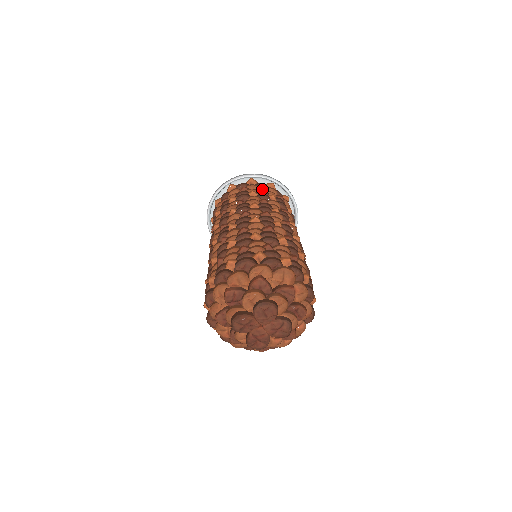
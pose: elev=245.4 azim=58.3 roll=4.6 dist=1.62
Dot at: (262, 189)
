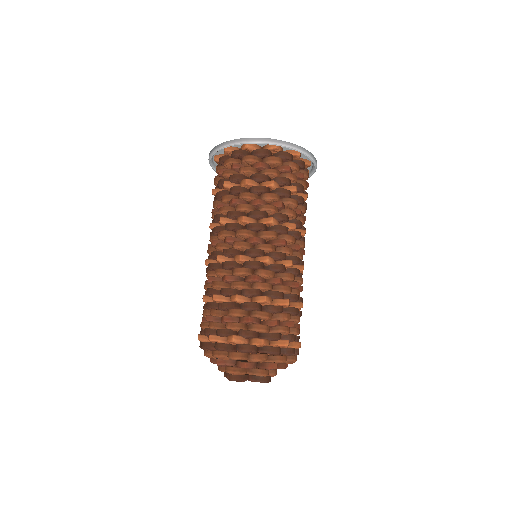
Dot at: (302, 178)
